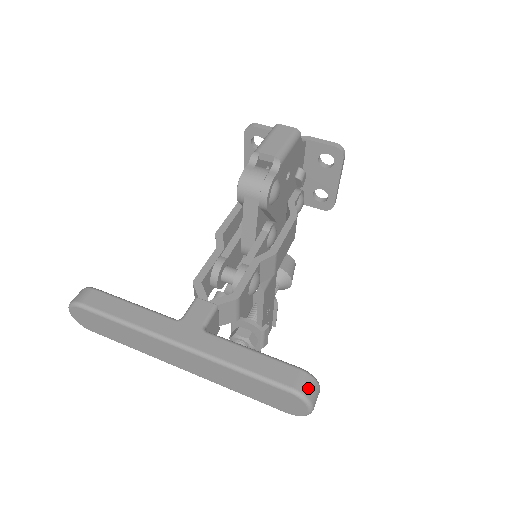
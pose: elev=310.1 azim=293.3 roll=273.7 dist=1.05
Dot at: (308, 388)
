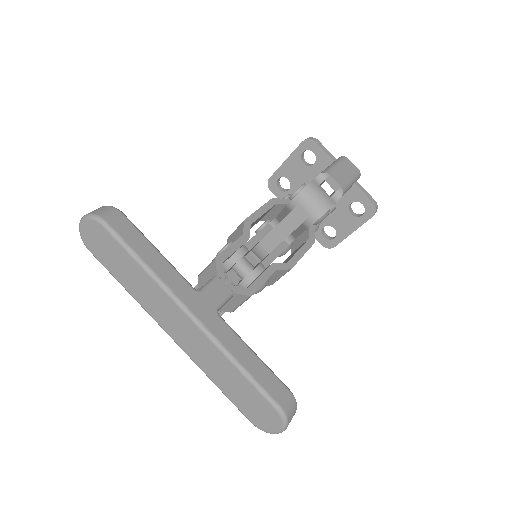
Dot at: (291, 412)
